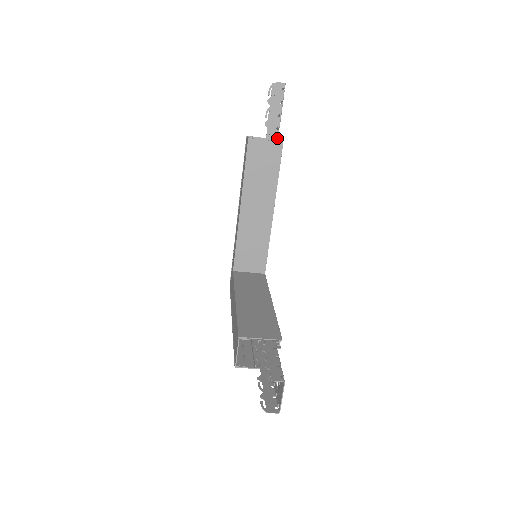
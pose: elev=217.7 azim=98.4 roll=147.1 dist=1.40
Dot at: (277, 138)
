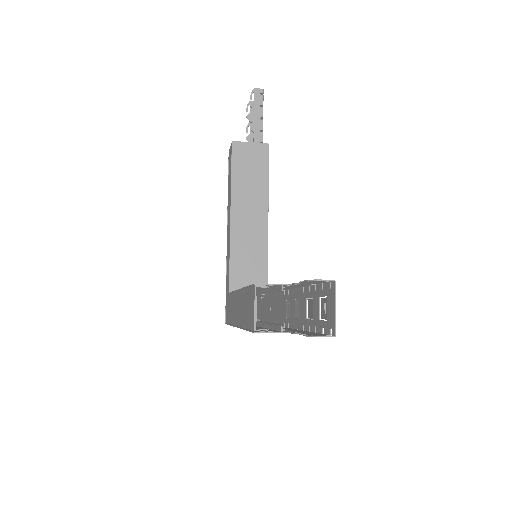
Dot at: (262, 140)
